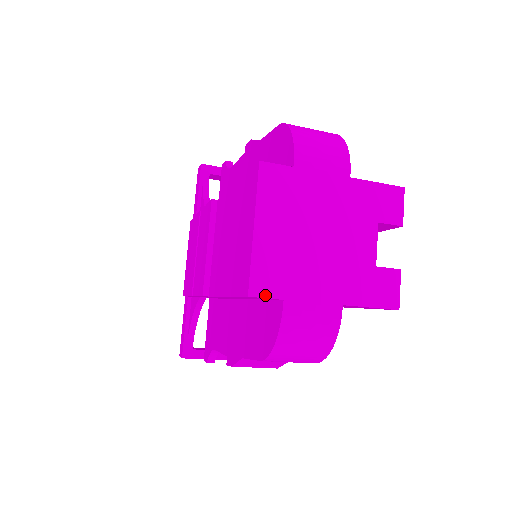
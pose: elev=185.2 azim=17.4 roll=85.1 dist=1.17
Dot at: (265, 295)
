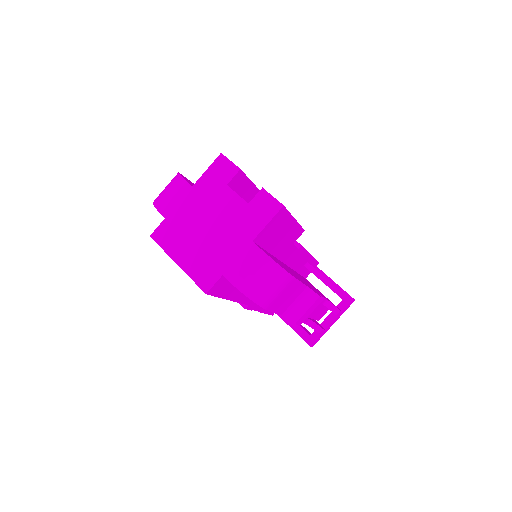
Dot at: (212, 284)
